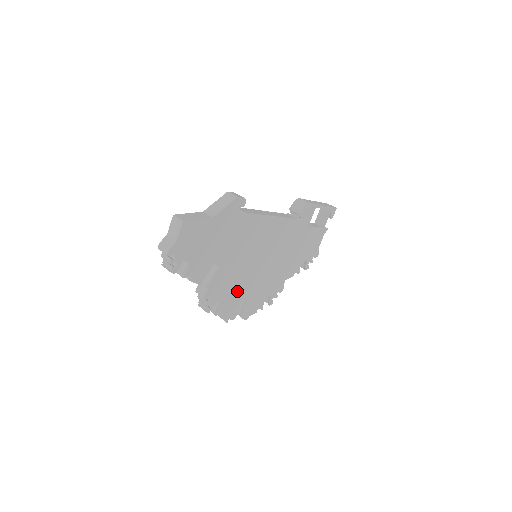
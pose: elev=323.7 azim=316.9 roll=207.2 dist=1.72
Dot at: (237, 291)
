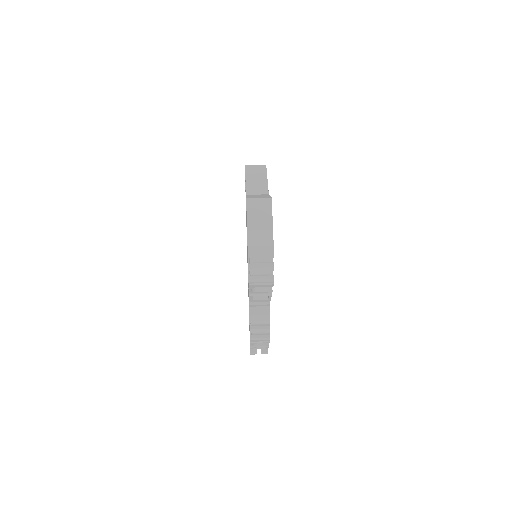
Dot at: occluded
